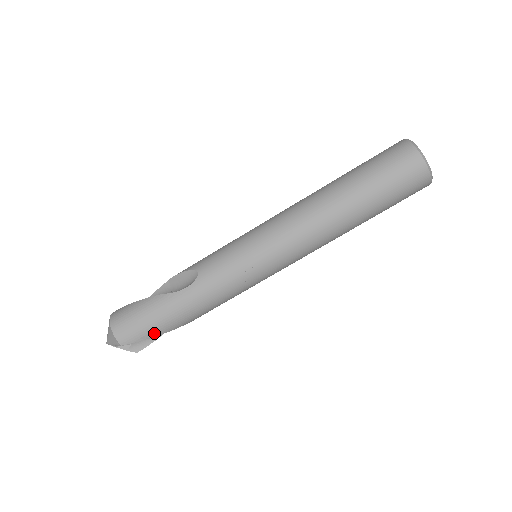
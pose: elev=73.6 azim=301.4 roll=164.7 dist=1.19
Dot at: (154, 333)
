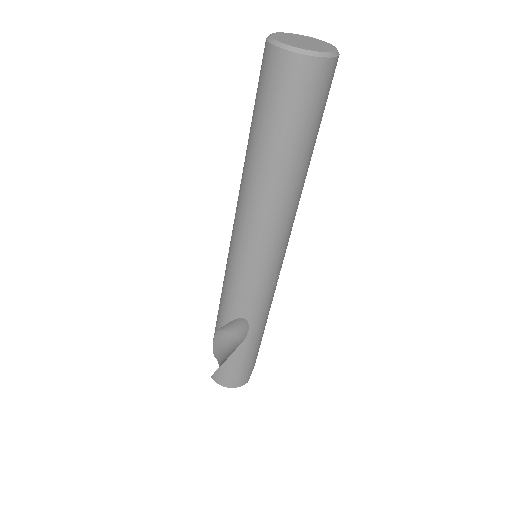
Dot at: (256, 357)
